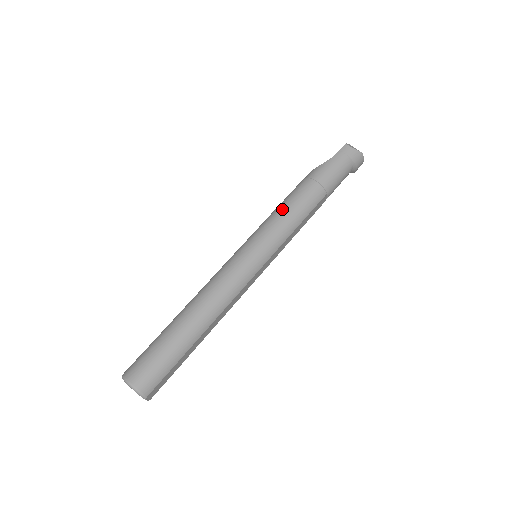
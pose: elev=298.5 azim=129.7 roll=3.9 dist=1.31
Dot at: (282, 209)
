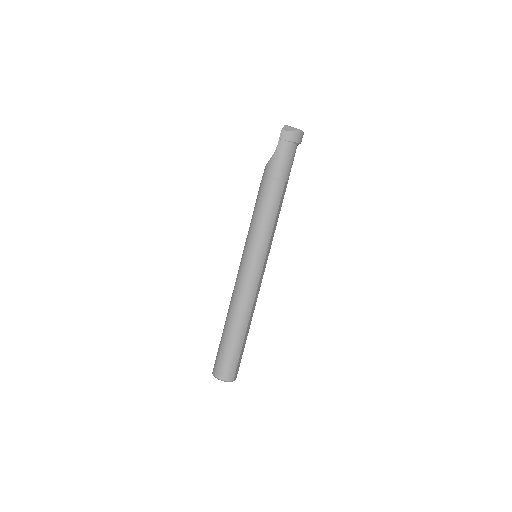
Dot at: (257, 215)
